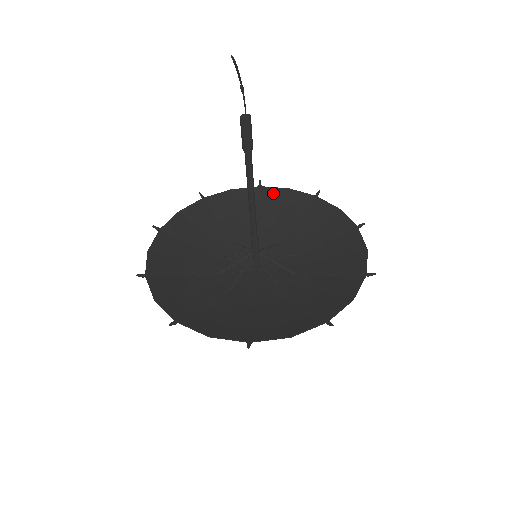
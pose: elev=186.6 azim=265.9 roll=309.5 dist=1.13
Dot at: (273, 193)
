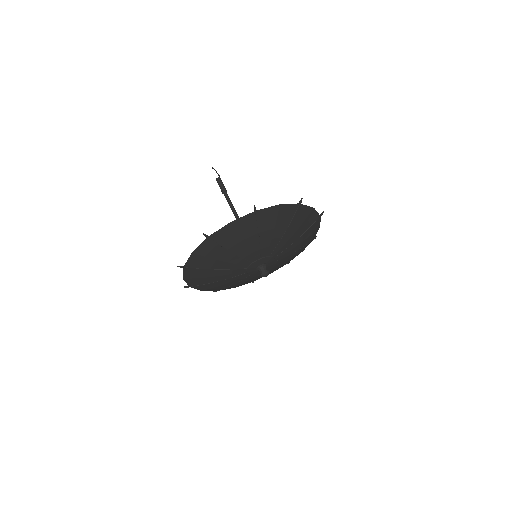
Dot at: (293, 258)
